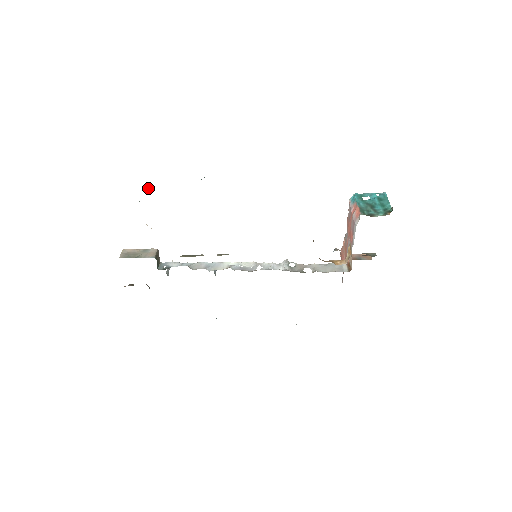
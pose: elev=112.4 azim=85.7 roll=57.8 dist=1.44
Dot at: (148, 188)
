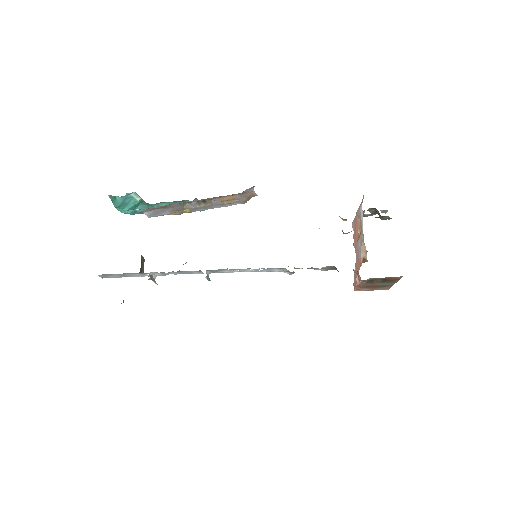
Dot at: occluded
